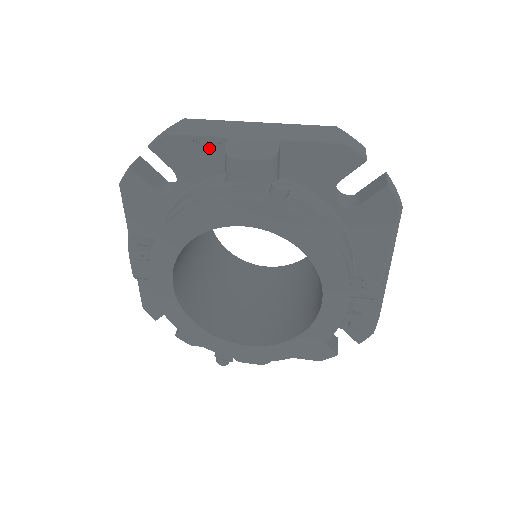
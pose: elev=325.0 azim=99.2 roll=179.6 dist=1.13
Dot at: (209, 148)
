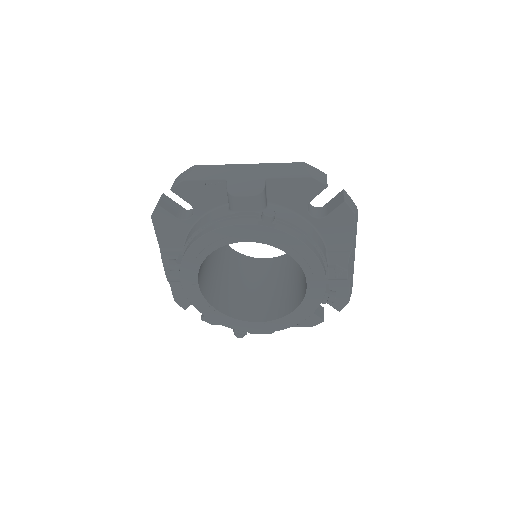
Dot at: (215, 187)
